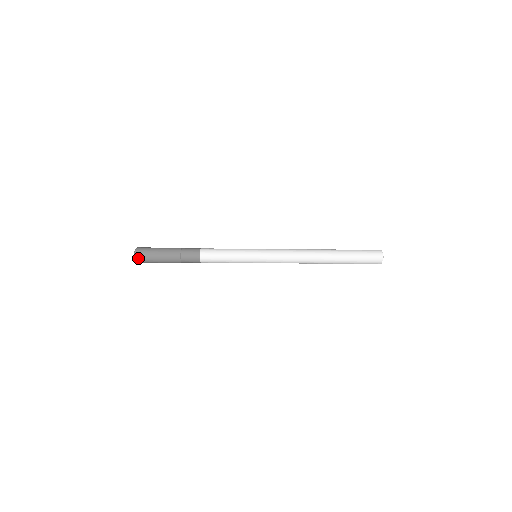
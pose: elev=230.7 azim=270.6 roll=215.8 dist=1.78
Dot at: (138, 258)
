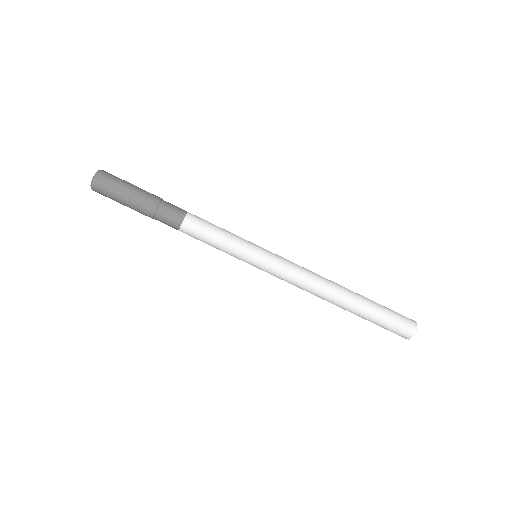
Dot at: (102, 174)
